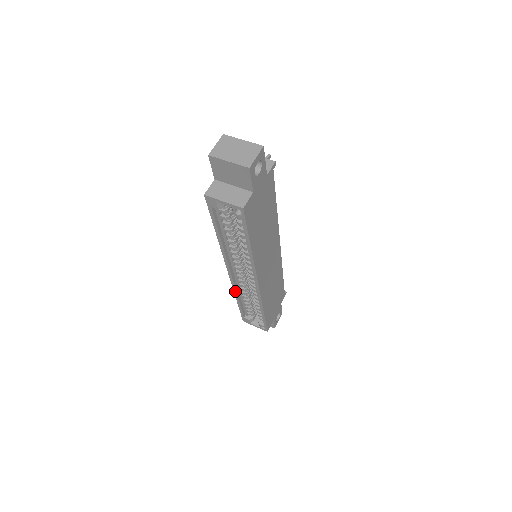
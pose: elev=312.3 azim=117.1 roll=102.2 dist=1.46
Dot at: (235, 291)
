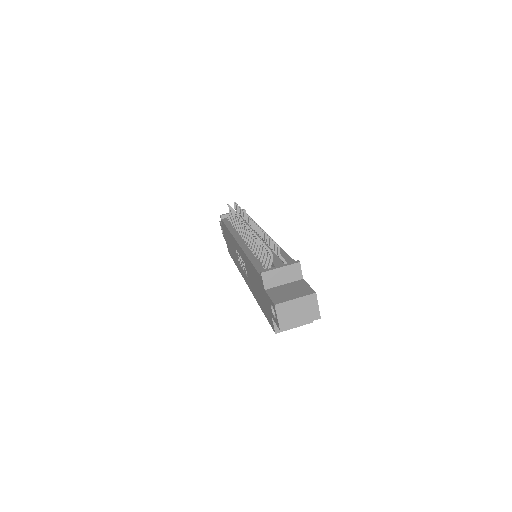
Dot at: occluded
